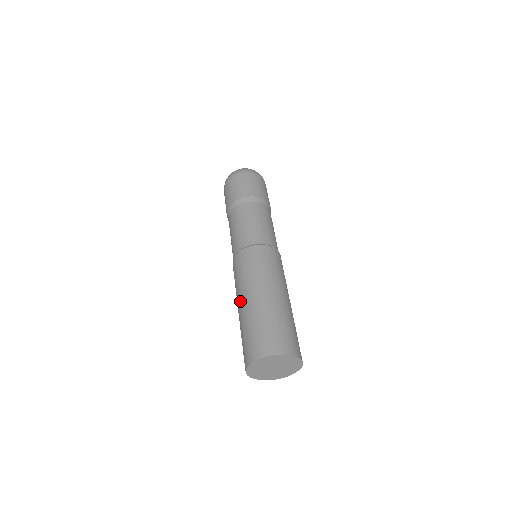
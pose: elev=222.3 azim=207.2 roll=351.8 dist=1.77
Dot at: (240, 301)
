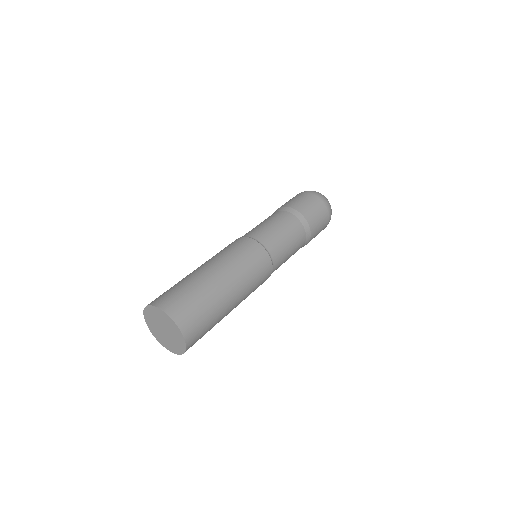
Dot at: occluded
